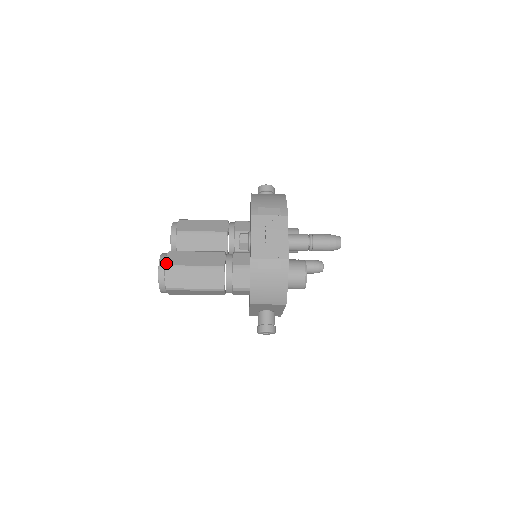
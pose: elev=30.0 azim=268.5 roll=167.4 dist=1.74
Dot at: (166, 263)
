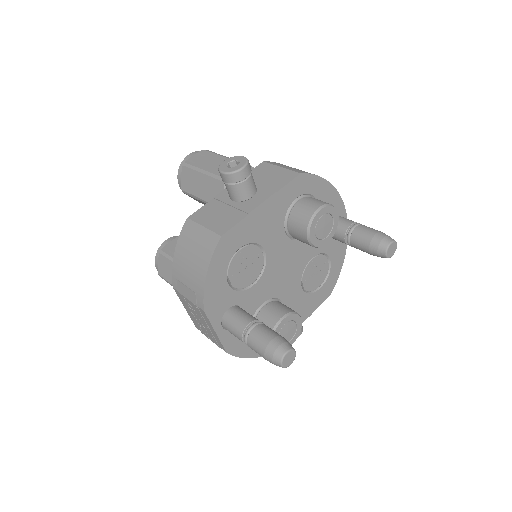
Dot at: (158, 271)
